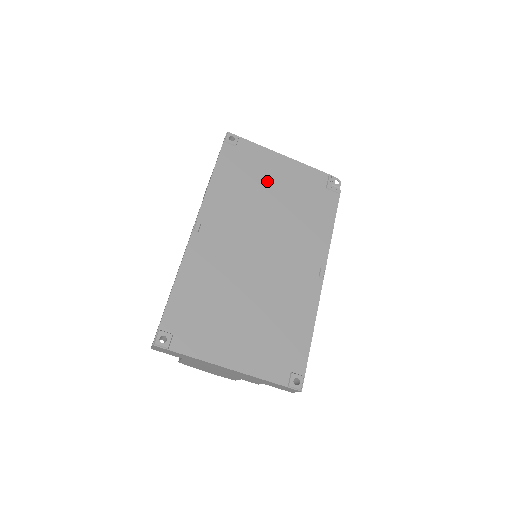
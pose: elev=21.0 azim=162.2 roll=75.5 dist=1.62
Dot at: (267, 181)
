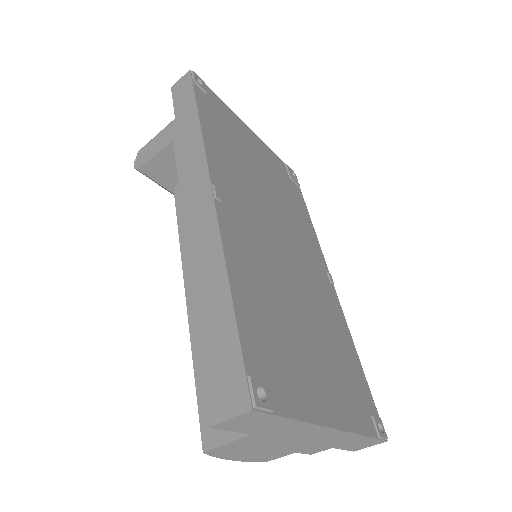
Dot at: (249, 152)
